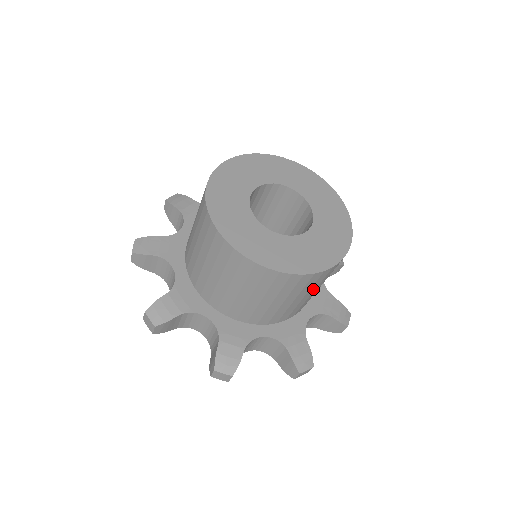
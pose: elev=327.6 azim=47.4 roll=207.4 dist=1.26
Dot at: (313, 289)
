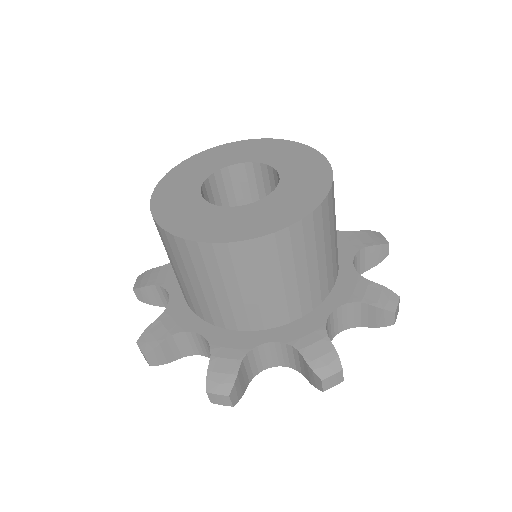
Dot at: (233, 280)
